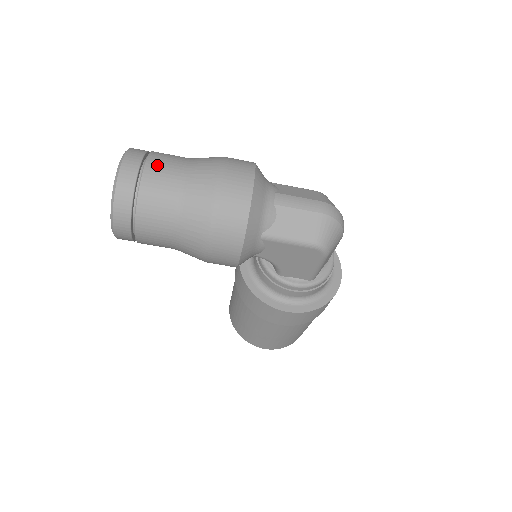
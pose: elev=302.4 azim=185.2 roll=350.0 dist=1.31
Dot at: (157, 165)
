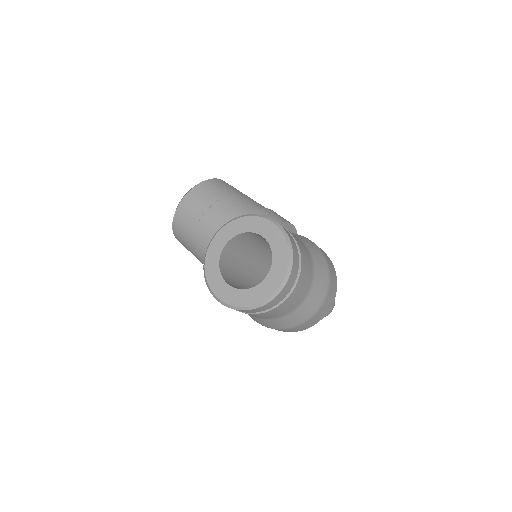
Dot at: (297, 292)
